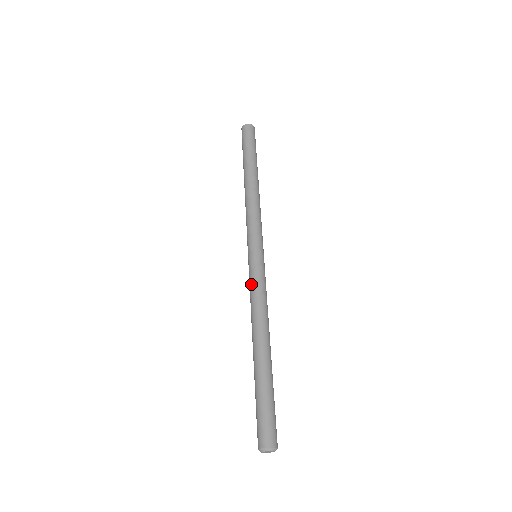
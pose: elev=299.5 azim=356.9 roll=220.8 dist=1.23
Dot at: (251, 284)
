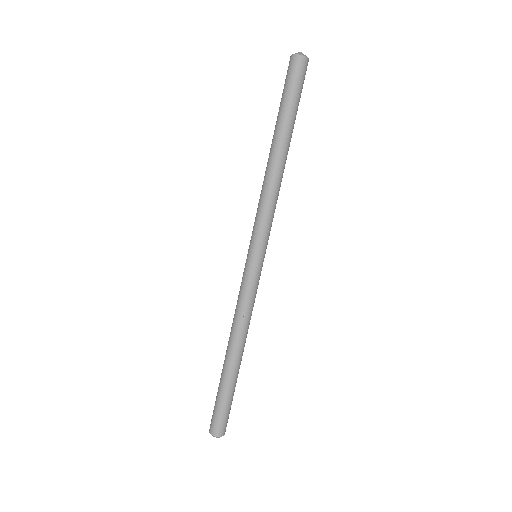
Dot at: (242, 291)
